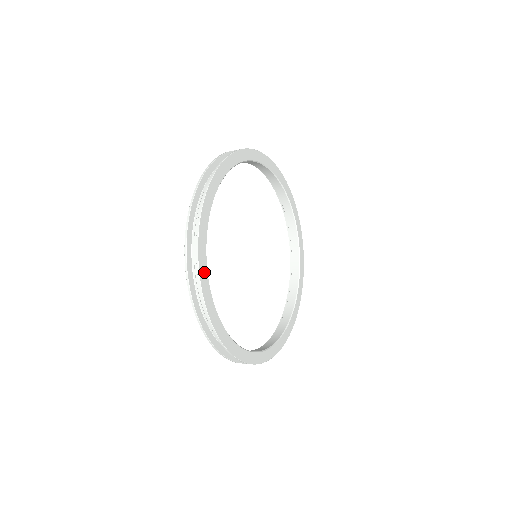
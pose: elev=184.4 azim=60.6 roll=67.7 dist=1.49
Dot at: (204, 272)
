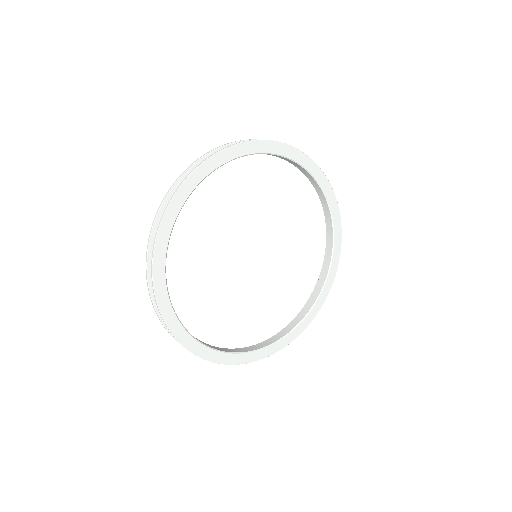
Dot at: (188, 340)
